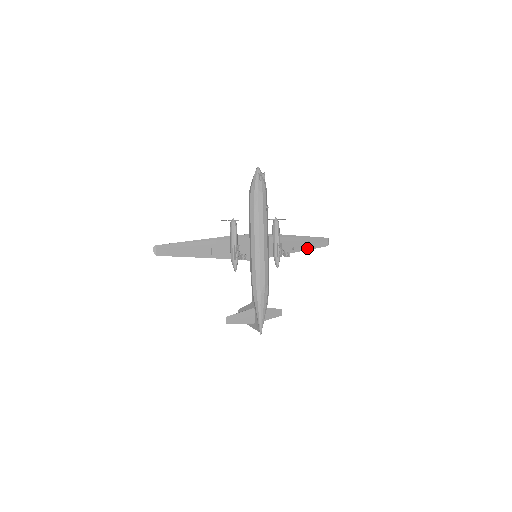
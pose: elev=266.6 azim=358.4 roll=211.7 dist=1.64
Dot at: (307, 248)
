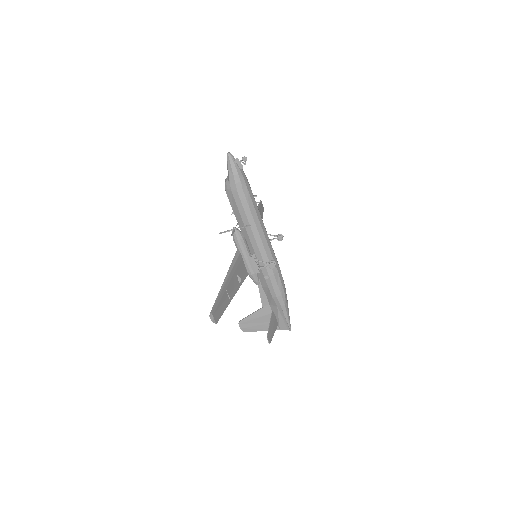
Dot at: occluded
